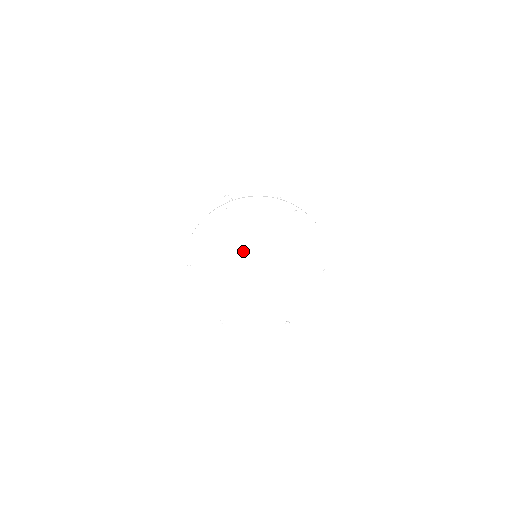
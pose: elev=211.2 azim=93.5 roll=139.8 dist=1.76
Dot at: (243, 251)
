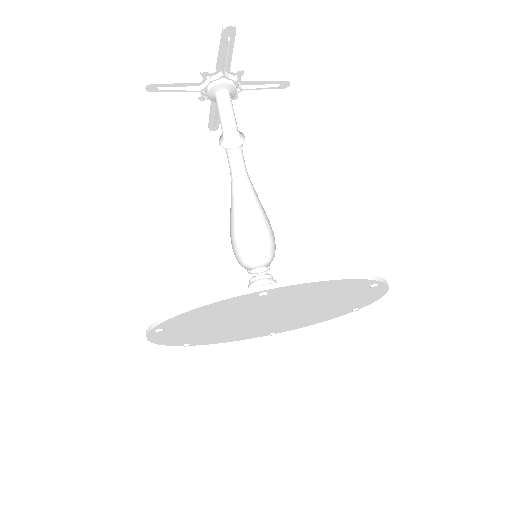
Dot at: (231, 323)
